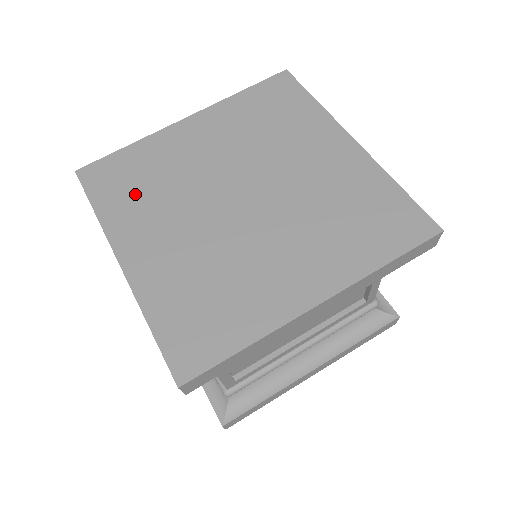
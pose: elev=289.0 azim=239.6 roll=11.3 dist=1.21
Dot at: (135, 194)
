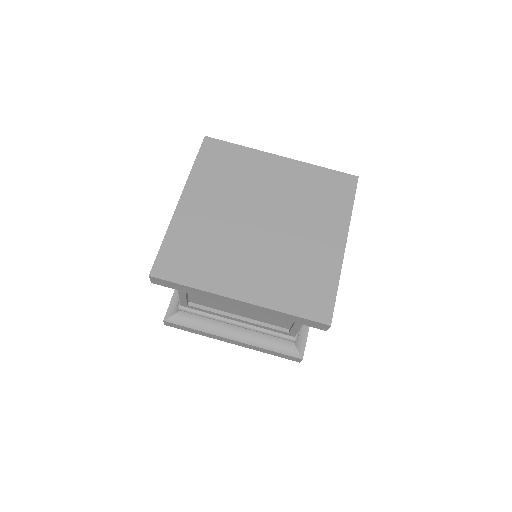
Dot at: (219, 173)
